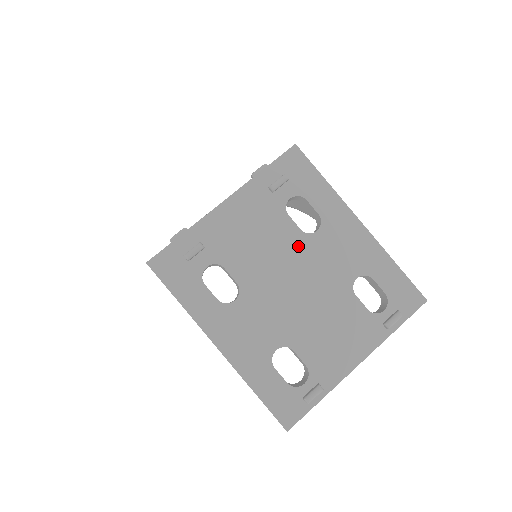
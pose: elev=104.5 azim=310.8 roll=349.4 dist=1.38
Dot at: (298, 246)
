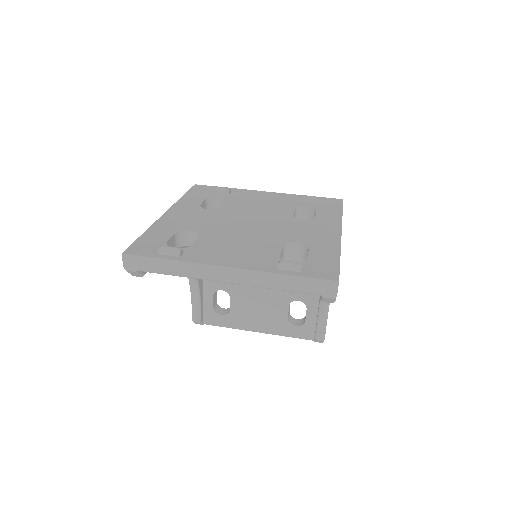
Dot at: (281, 217)
